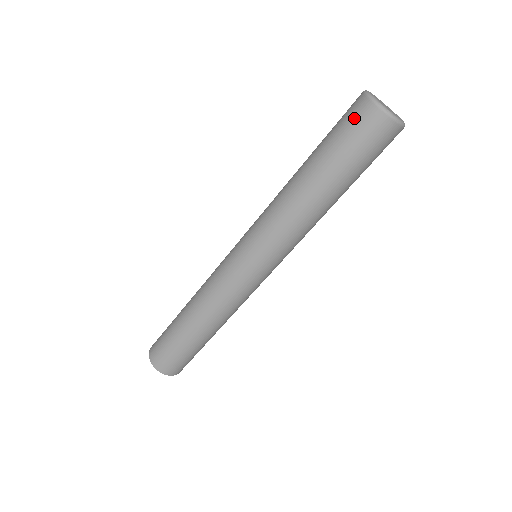
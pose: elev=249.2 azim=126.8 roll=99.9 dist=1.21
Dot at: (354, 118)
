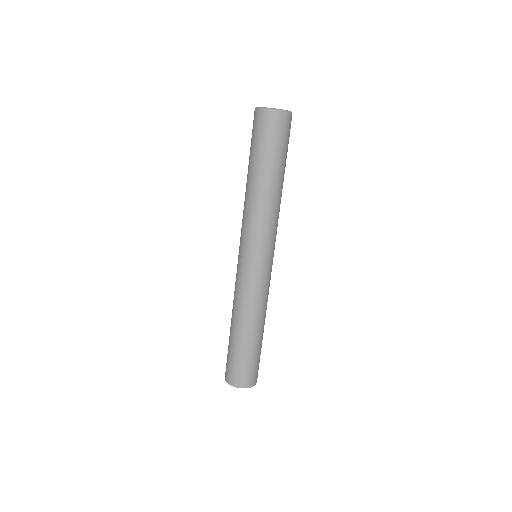
Dot at: (258, 126)
